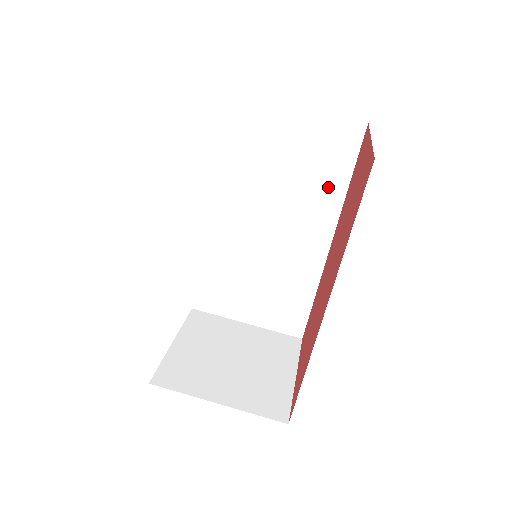
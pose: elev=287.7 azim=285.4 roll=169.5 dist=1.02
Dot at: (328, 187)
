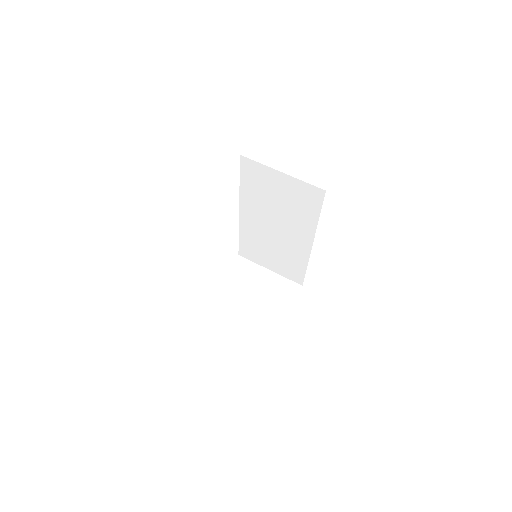
Dot at: (307, 217)
